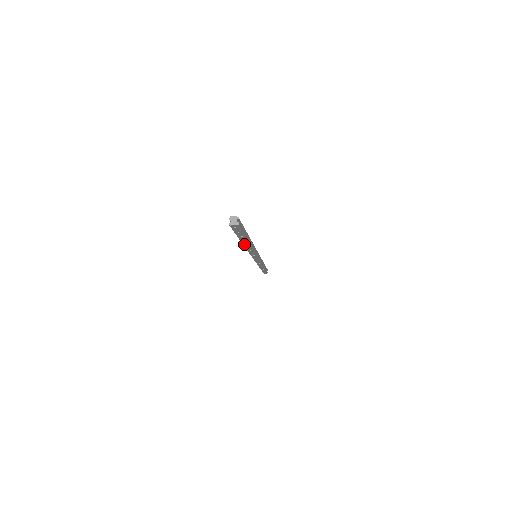
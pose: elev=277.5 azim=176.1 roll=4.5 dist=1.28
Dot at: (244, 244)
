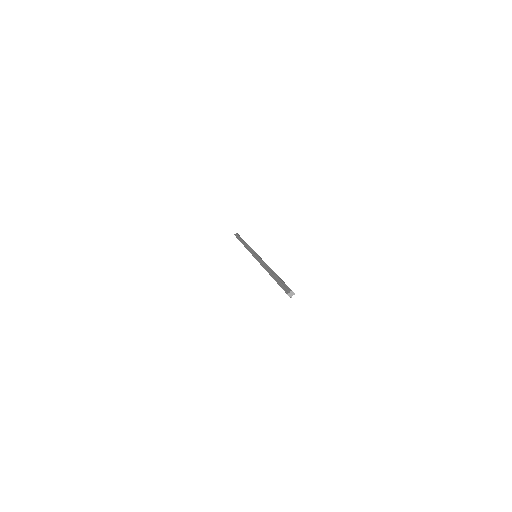
Dot at: (270, 274)
